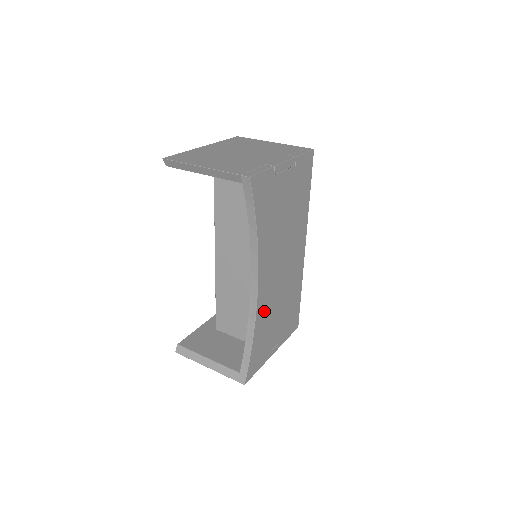
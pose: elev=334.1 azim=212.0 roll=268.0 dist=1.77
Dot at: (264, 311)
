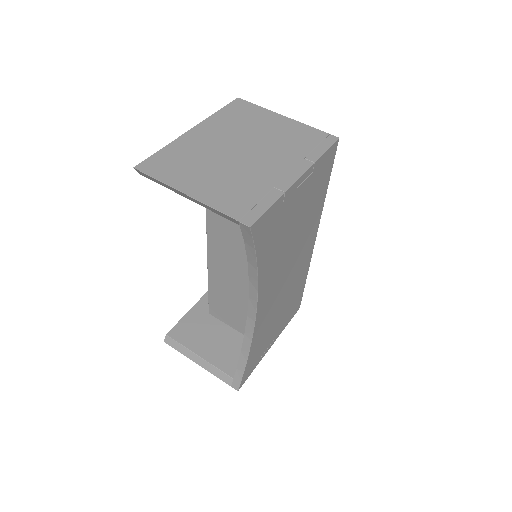
Dot at: (262, 325)
